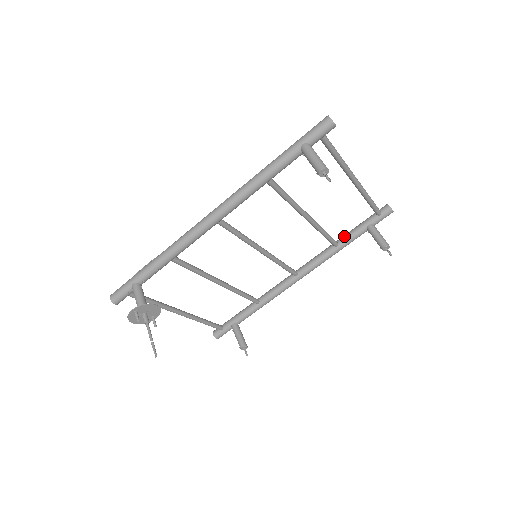
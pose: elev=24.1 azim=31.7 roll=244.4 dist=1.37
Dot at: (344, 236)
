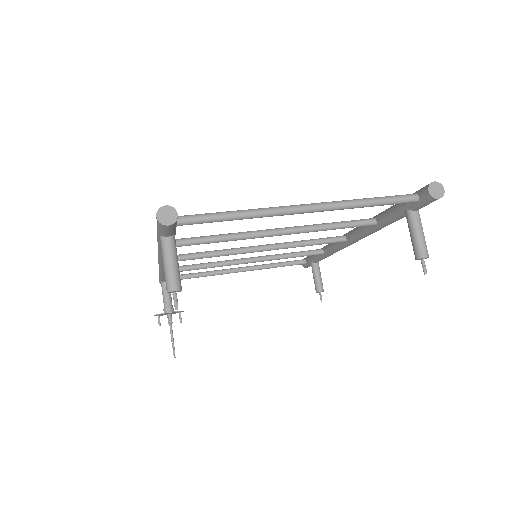
Dot at: (382, 214)
